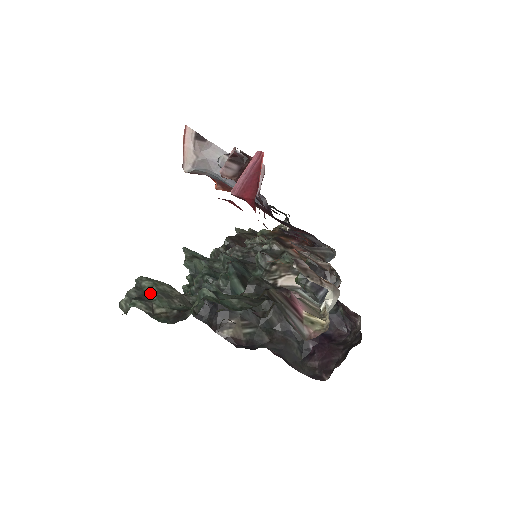
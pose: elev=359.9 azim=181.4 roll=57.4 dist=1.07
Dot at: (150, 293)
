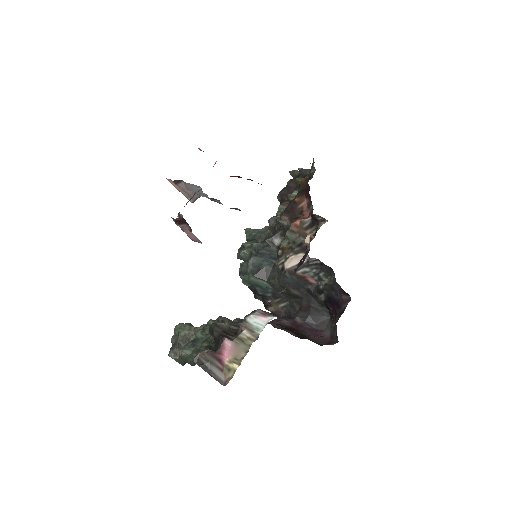
Dot at: (179, 339)
